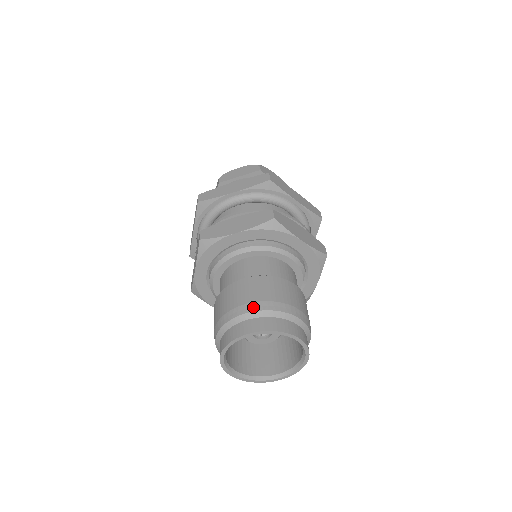
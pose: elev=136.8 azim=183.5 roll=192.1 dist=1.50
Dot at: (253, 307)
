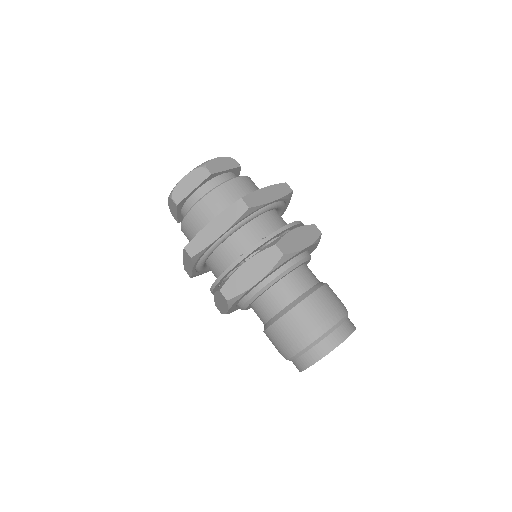
Dot at: (312, 337)
